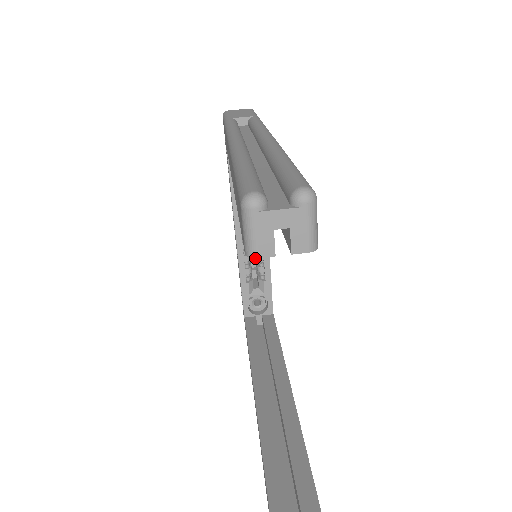
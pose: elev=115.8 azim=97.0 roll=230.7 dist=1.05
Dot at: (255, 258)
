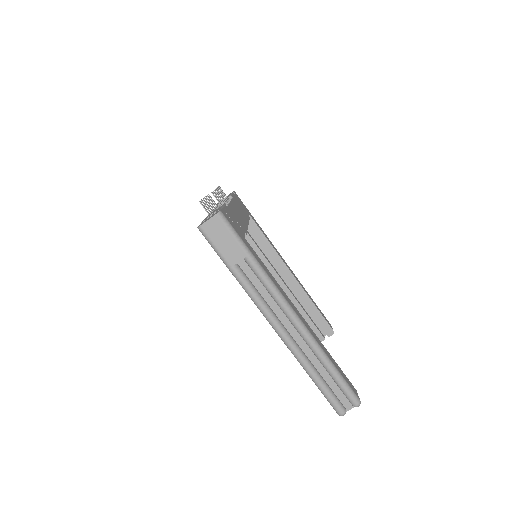
Dot at: occluded
